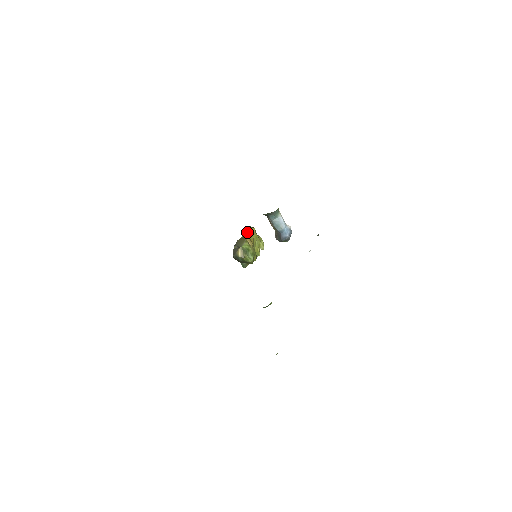
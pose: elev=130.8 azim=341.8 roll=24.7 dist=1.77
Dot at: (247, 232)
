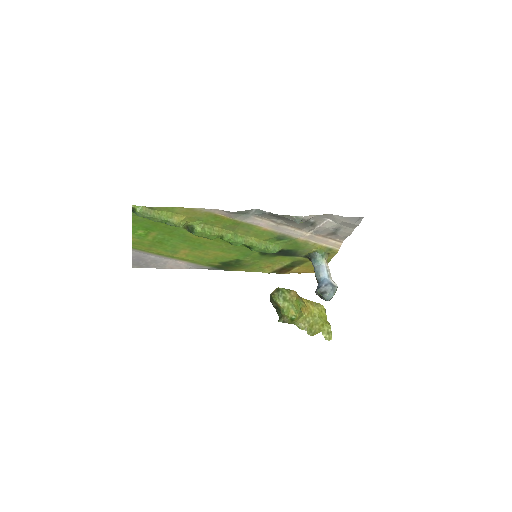
Dot at: (308, 300)
